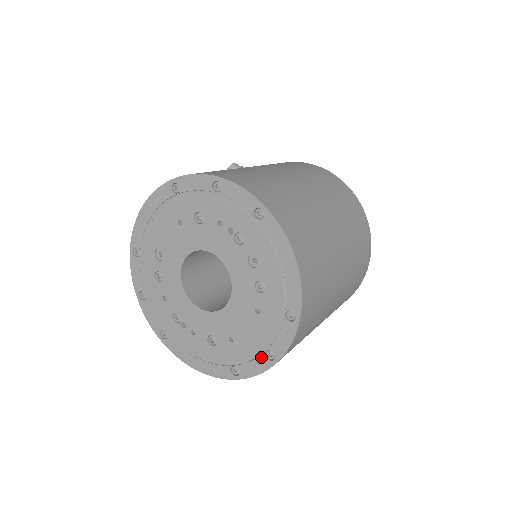
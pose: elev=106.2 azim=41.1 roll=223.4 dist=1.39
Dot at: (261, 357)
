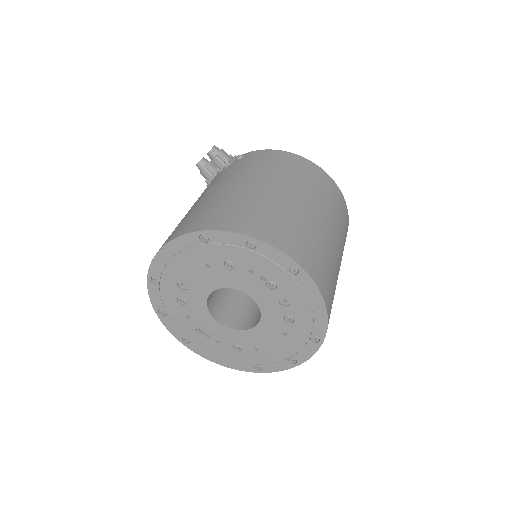
Dot at: (284, 361)
